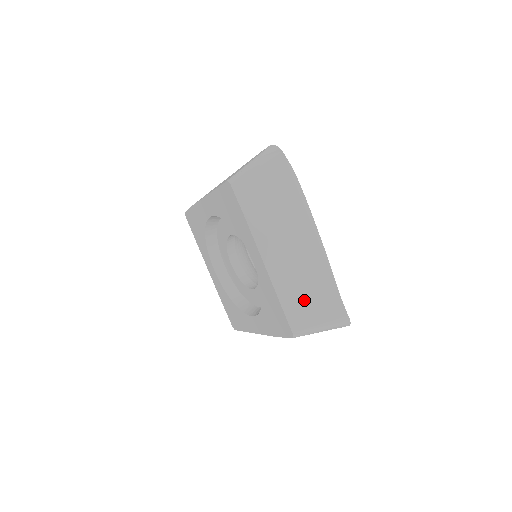
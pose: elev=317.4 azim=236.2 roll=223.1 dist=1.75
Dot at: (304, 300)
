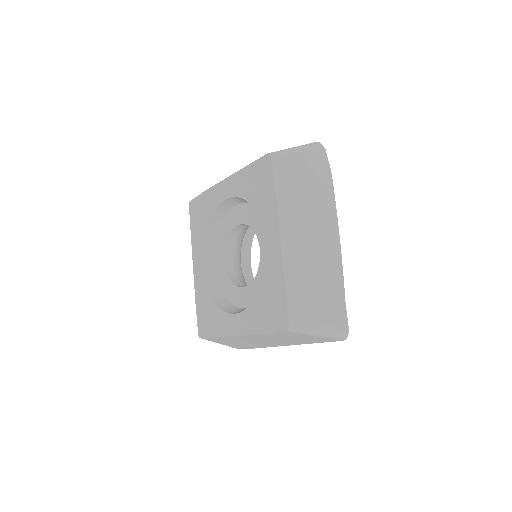
Dot at: occluded
